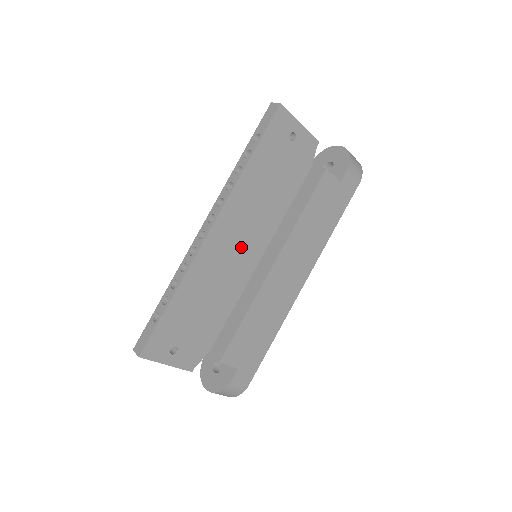
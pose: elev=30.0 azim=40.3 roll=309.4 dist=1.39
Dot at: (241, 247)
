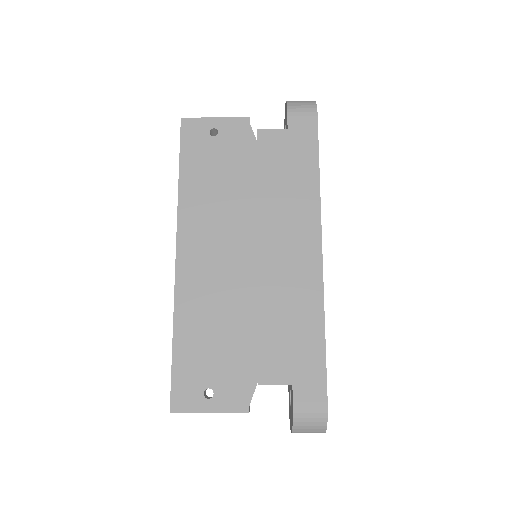
Dot at: (223, 255)
